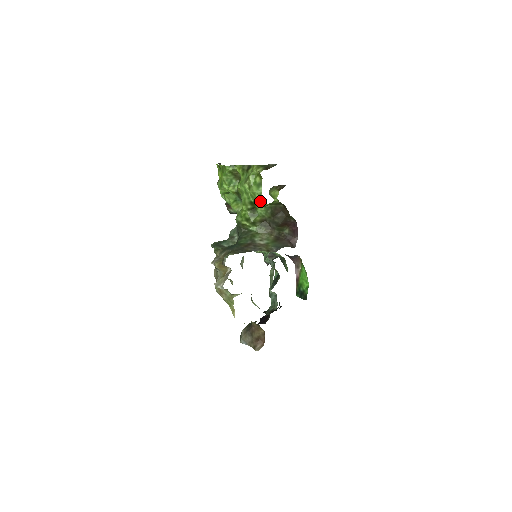
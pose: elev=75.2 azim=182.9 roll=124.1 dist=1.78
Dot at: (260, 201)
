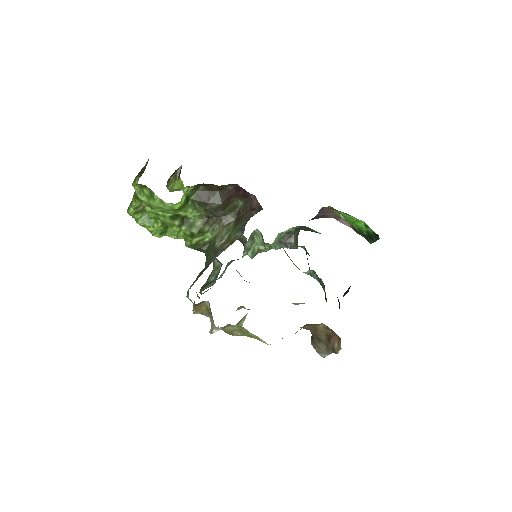
Dot at: (170, 207)
